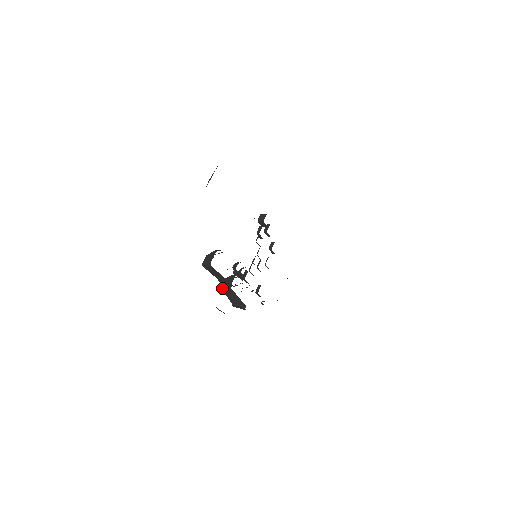
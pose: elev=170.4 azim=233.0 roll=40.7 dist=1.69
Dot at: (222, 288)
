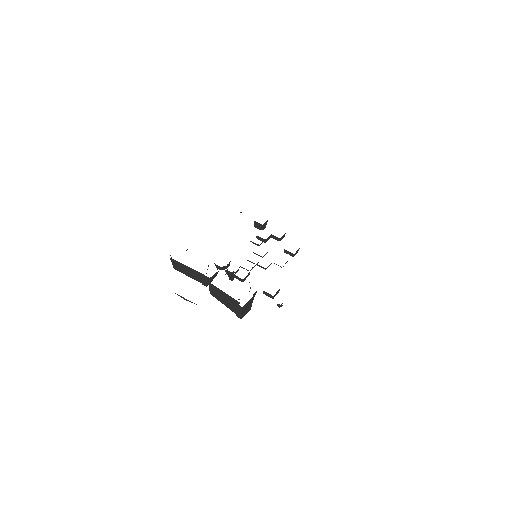
Dot at: (211, 294)
